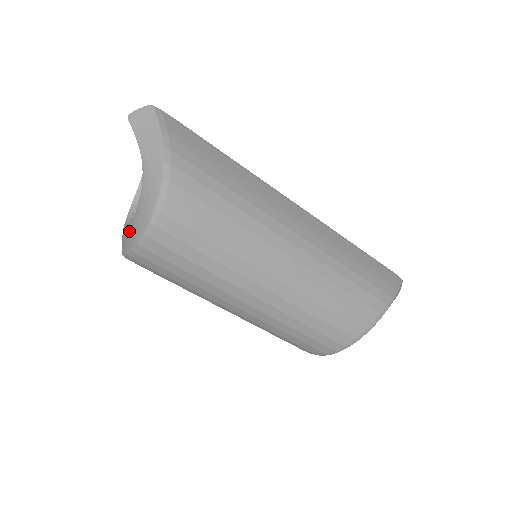
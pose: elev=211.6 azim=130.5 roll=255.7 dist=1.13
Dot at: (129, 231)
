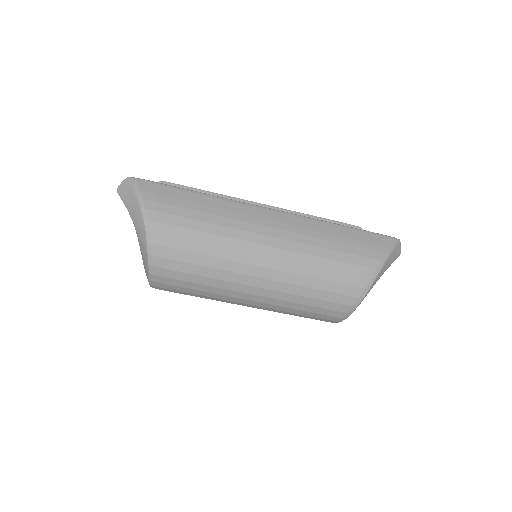
Dot at: occluded
